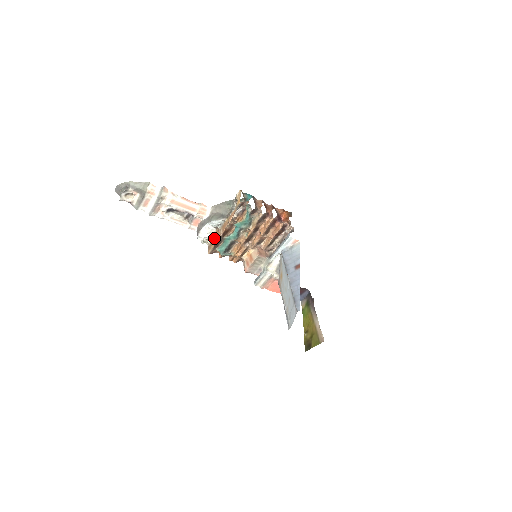
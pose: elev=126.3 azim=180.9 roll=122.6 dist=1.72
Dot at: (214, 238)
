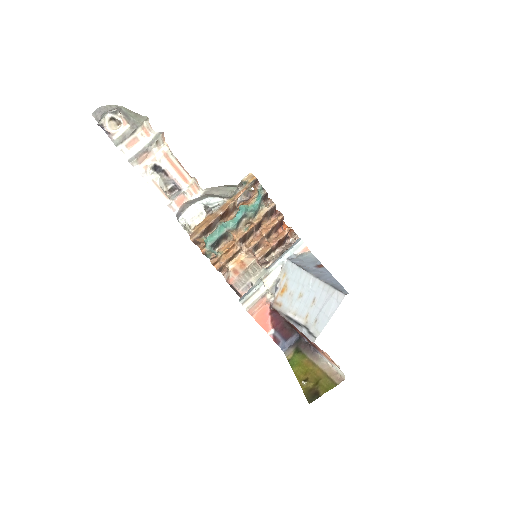
Dot at: (203, 222)
